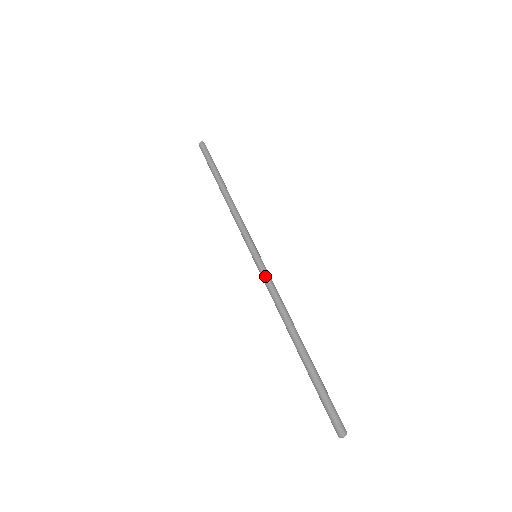
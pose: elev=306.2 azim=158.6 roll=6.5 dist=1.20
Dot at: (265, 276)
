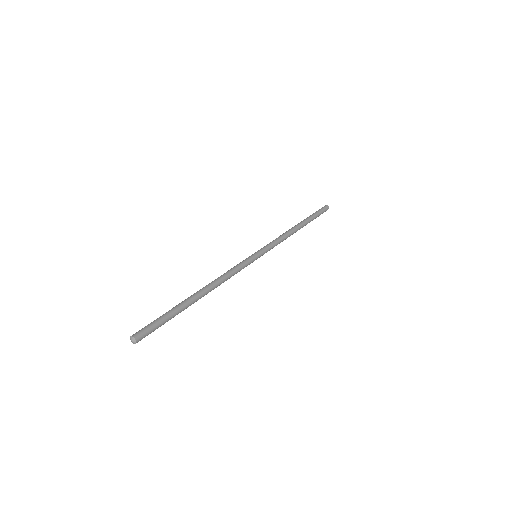
Dot at: (242, 262)
